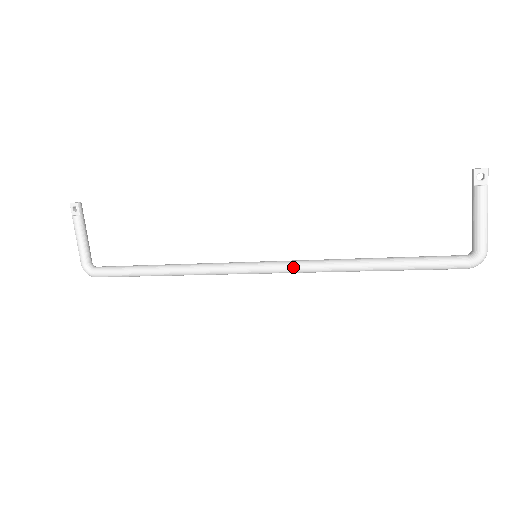
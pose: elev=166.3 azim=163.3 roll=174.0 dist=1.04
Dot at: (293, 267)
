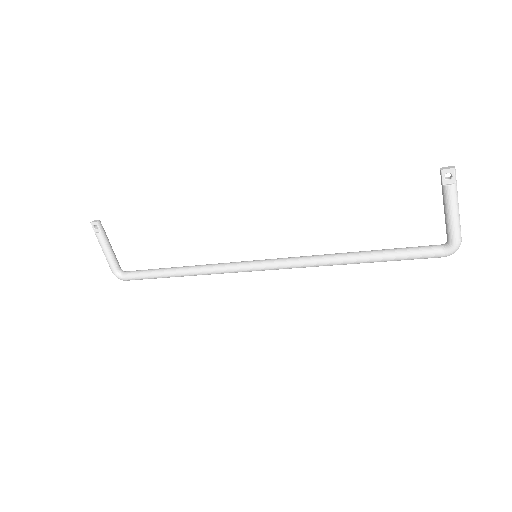
Dot at: (289, 265)
